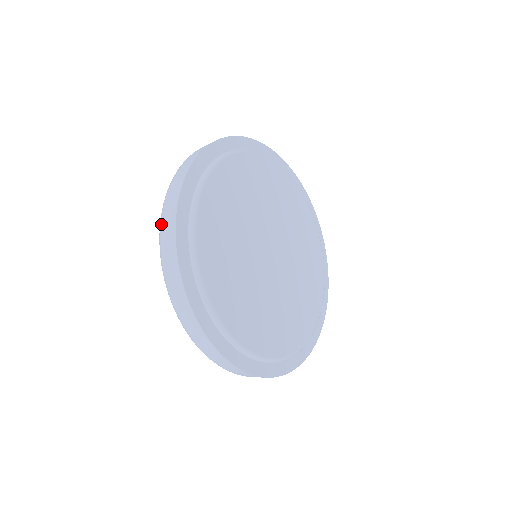
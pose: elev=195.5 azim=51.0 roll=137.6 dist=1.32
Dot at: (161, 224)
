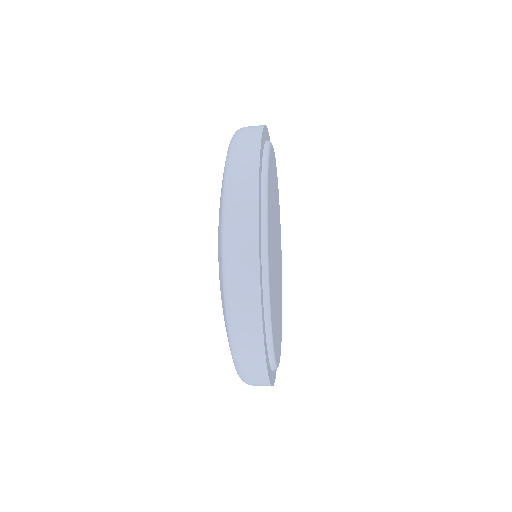
Dot at: (236, 330)
